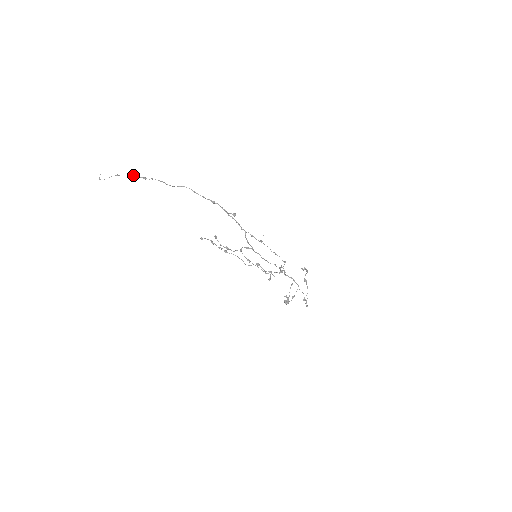
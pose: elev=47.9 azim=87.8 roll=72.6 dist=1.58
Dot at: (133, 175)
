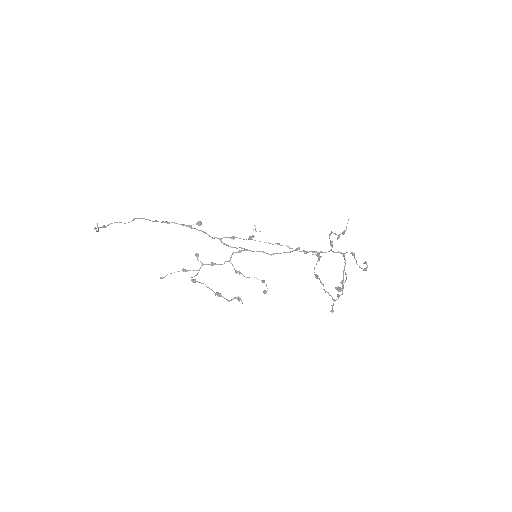
Dot at: (97, 227)
